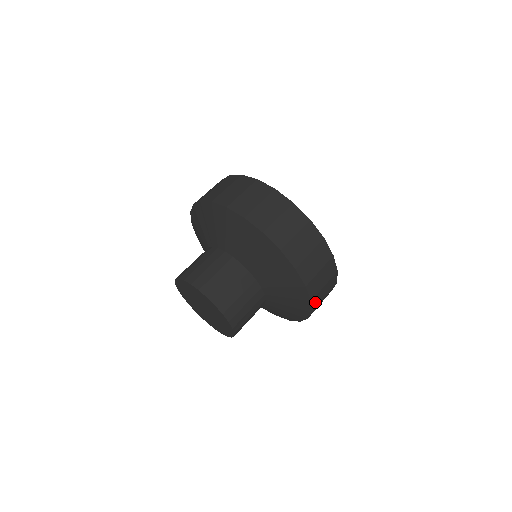
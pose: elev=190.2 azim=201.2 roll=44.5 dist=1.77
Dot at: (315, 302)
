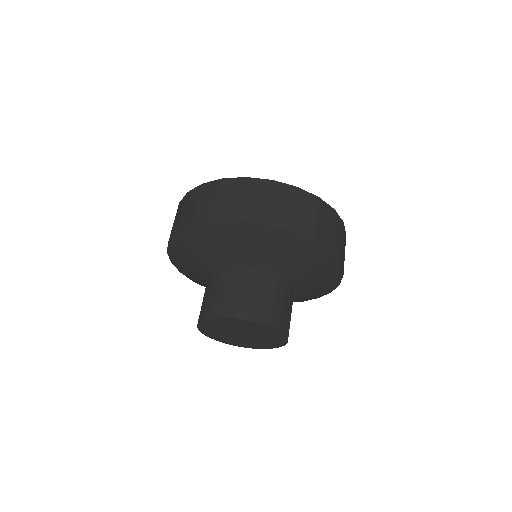
Dot at: occluded
